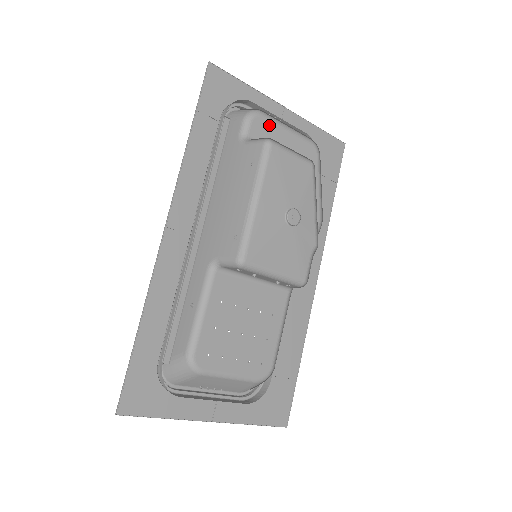
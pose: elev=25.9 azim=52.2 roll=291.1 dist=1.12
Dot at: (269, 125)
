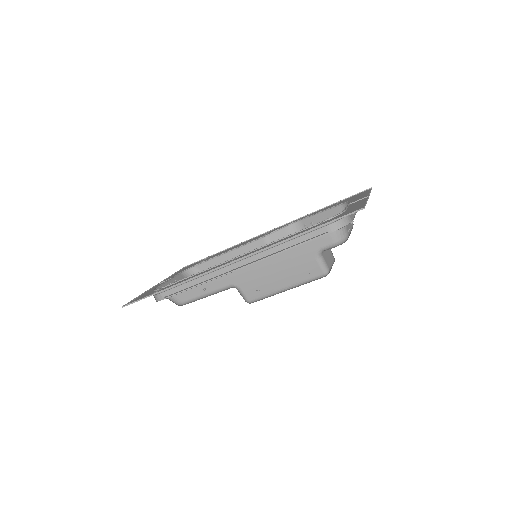
Dot at: occluded
